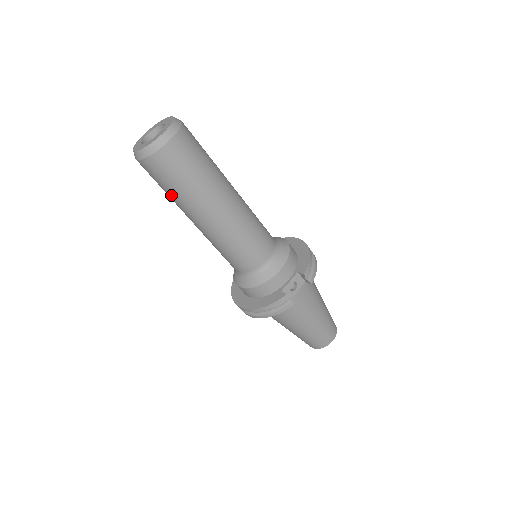
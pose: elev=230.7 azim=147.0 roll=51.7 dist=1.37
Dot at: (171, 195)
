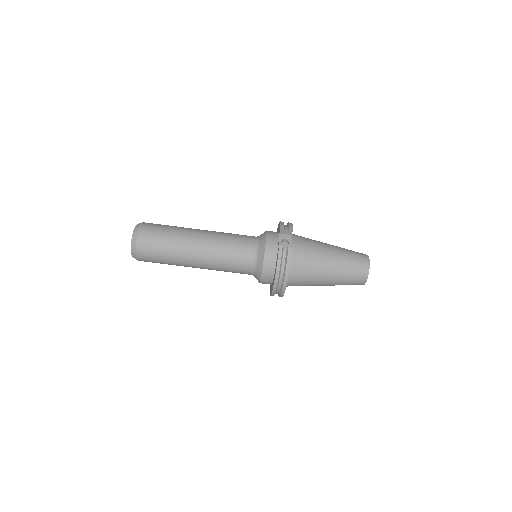
Dot at: (167, 259)
